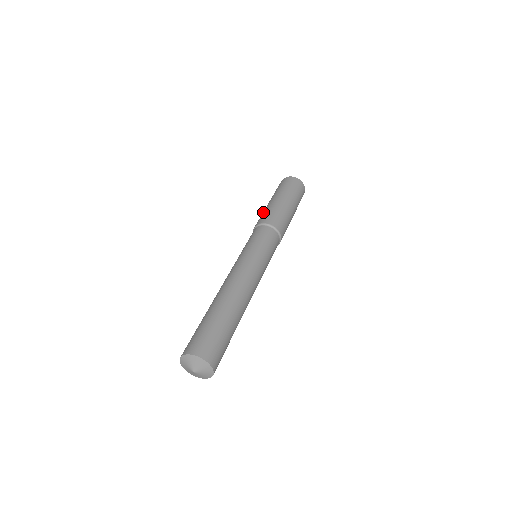
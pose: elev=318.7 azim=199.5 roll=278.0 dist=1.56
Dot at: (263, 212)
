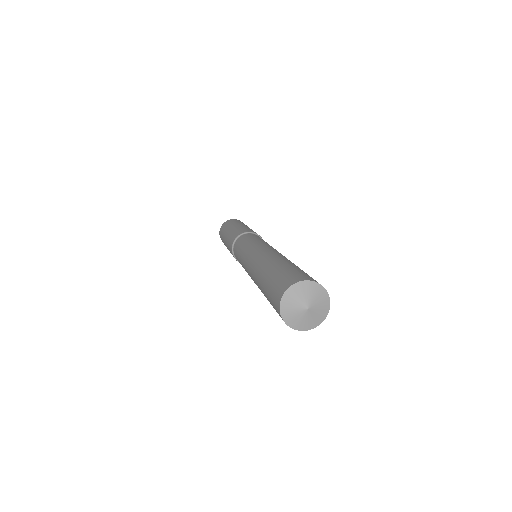
Dot at: (246, 227)
